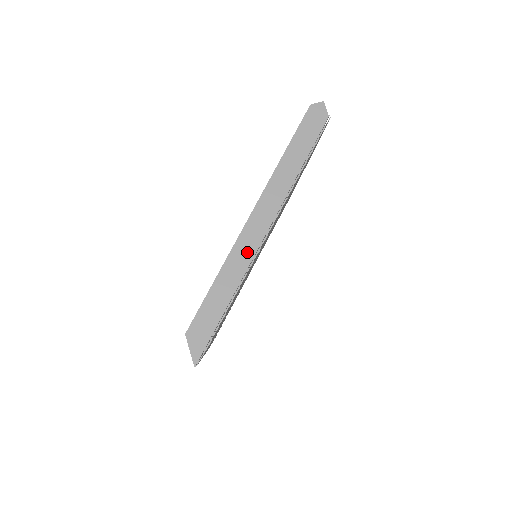
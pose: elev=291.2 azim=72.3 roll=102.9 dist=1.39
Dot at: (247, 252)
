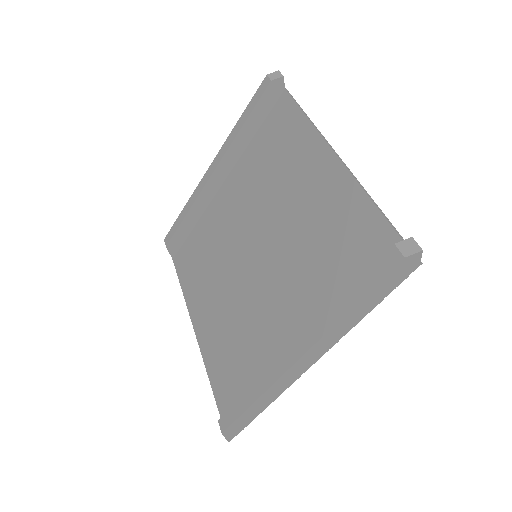
Dot at: (286, 383)
